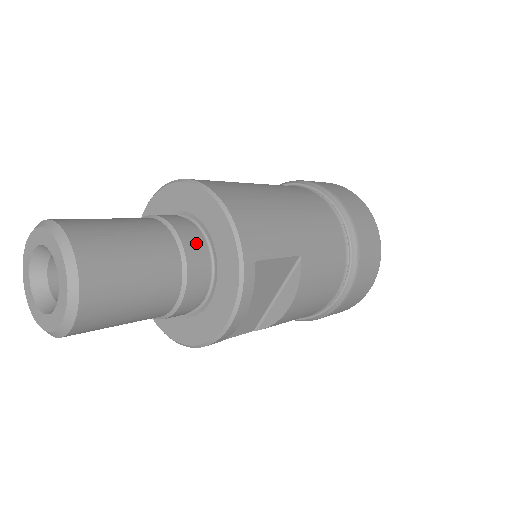
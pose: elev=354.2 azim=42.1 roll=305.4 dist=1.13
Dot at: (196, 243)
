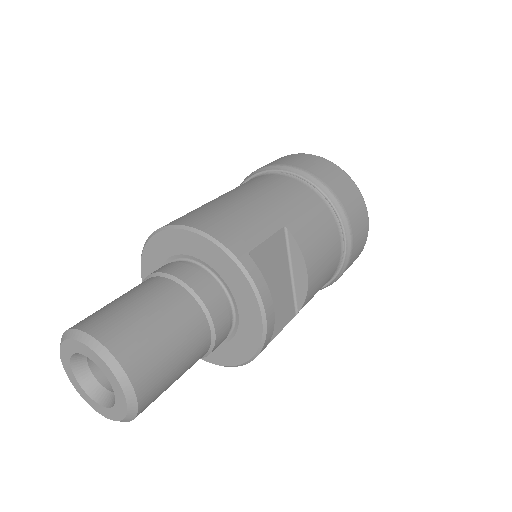
Dot at: (193, 273)
